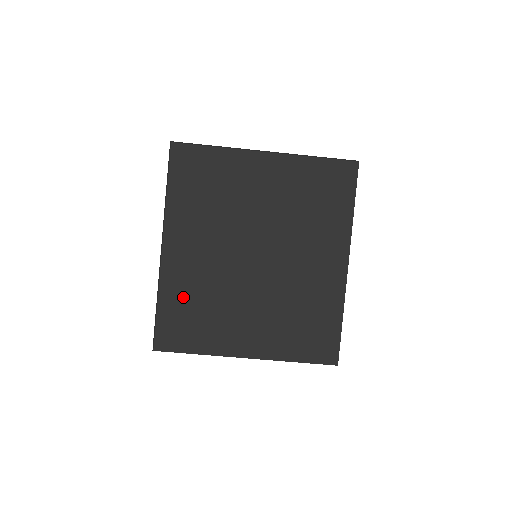
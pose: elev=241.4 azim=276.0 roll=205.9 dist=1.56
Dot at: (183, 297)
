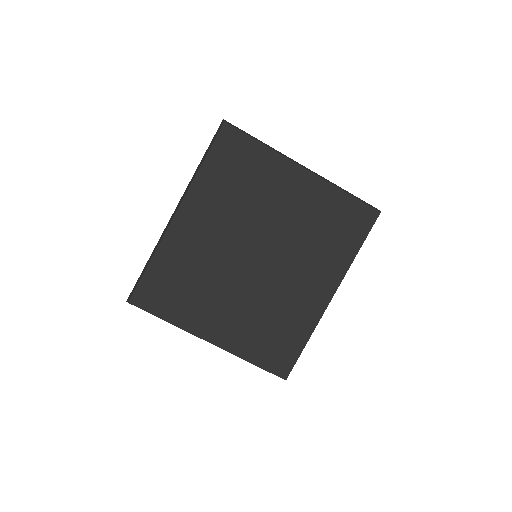
Dot at: (176, 266)
